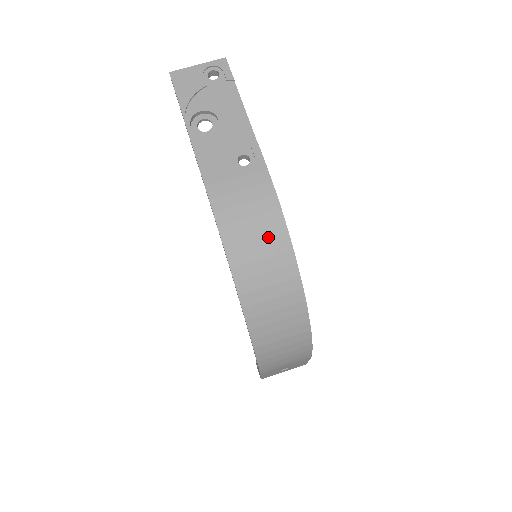
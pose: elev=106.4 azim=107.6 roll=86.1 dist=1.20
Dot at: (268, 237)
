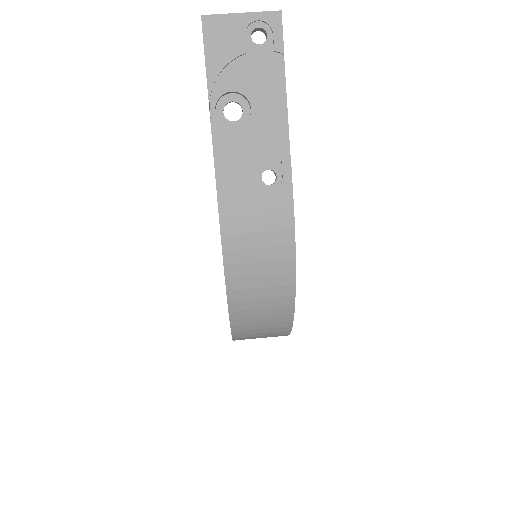
Dot at: (273, 270)
